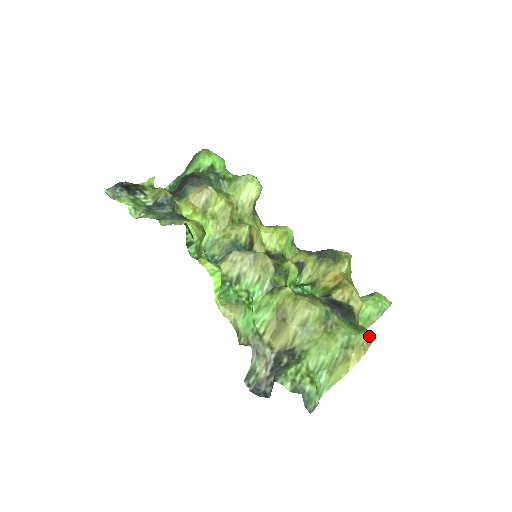
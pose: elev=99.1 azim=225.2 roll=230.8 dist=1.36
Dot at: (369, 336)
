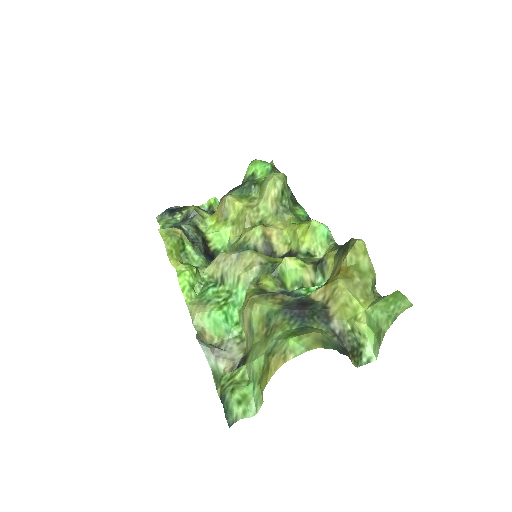
Dot at: (308, 344)
